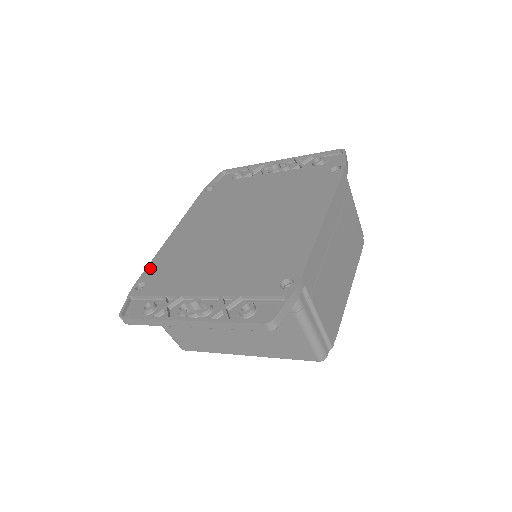
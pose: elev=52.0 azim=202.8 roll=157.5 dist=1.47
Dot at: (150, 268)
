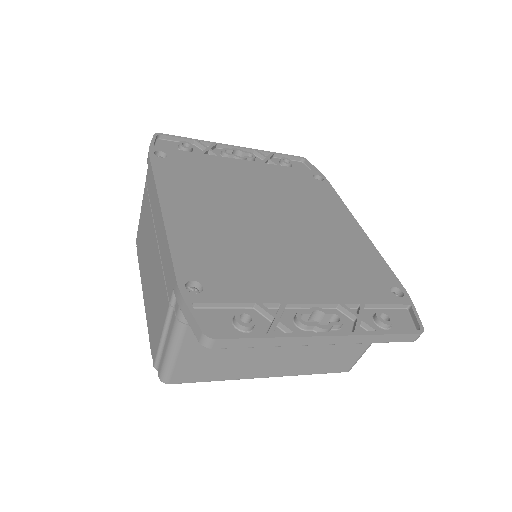
Dot at: (182, 259)
